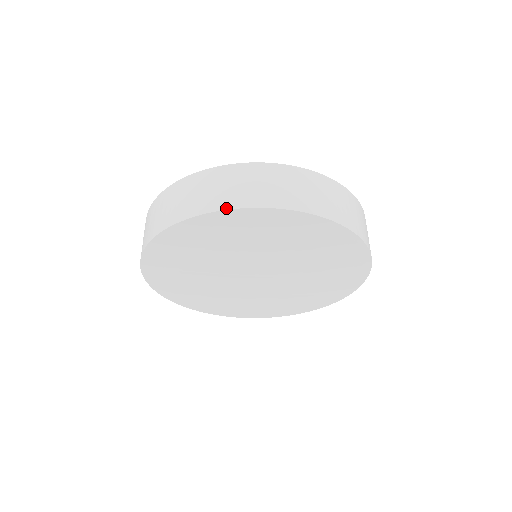
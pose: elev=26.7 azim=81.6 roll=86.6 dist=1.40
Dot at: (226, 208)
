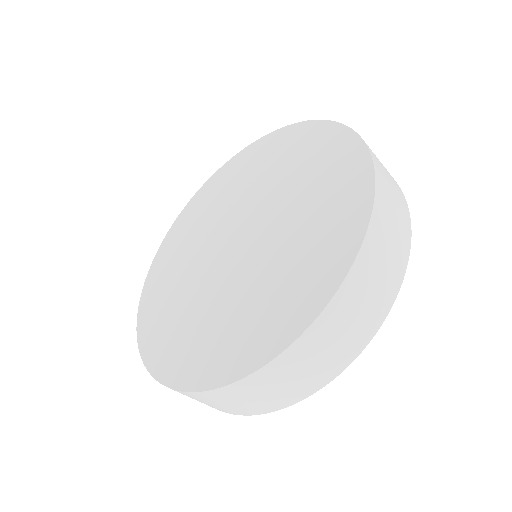
Dot at: (169, 233)
